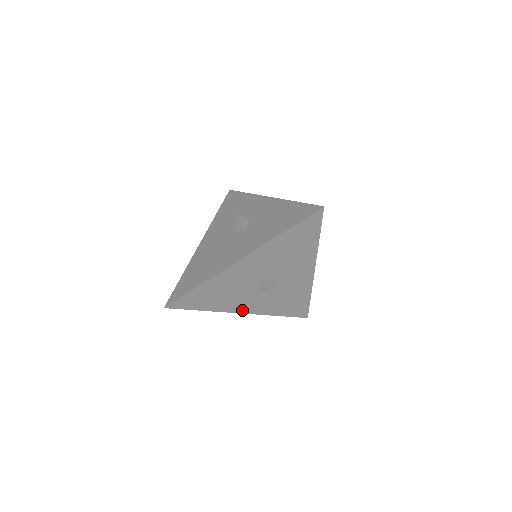
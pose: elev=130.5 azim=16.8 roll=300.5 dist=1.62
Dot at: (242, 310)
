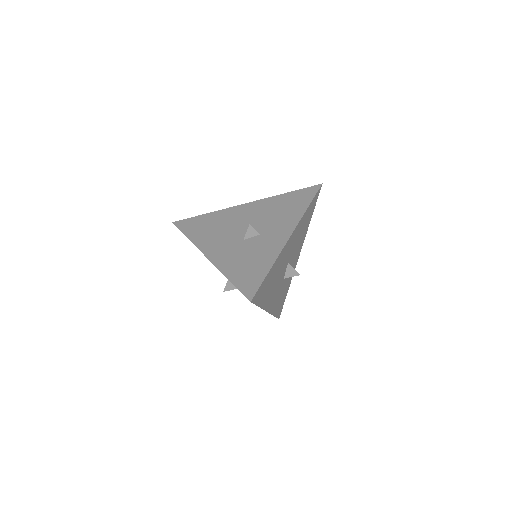
Dot at: occluded
